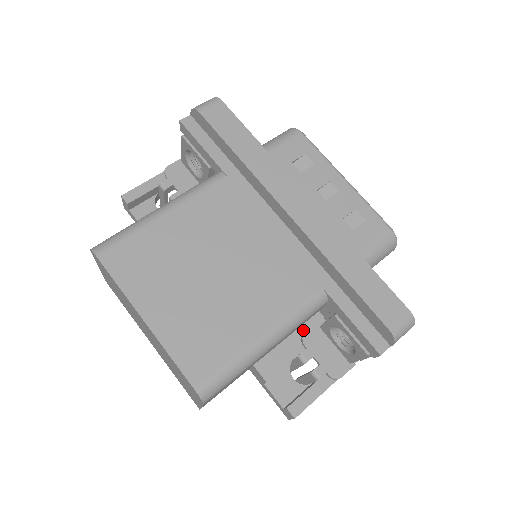
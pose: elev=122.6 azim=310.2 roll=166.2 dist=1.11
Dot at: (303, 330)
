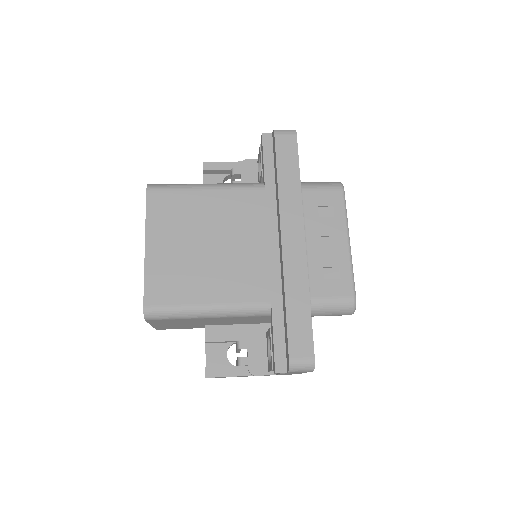
Dot at: (255, 327)
